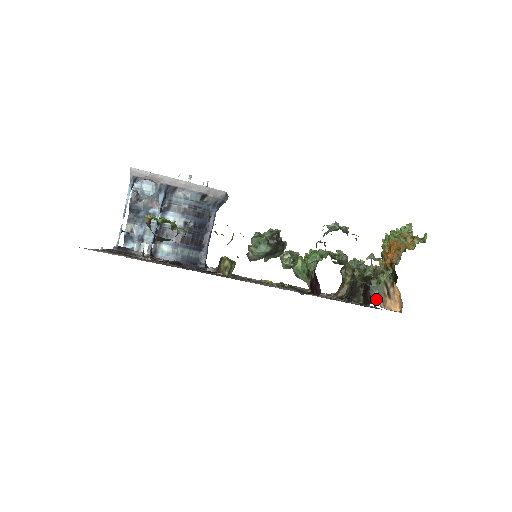
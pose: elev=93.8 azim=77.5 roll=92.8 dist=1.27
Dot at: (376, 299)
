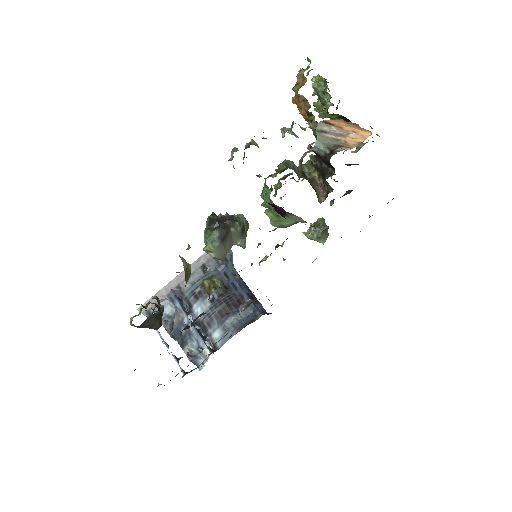
Dot at: (330, 152)
